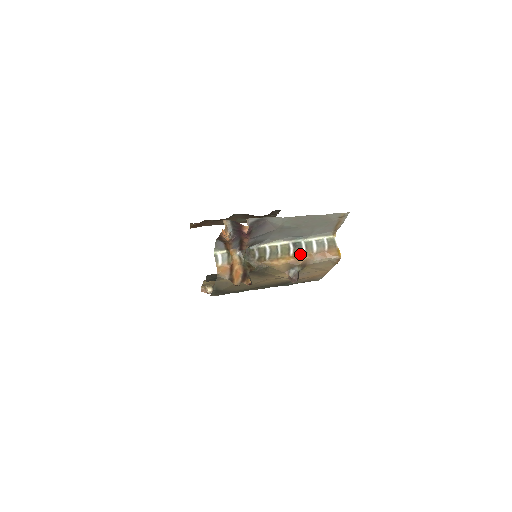
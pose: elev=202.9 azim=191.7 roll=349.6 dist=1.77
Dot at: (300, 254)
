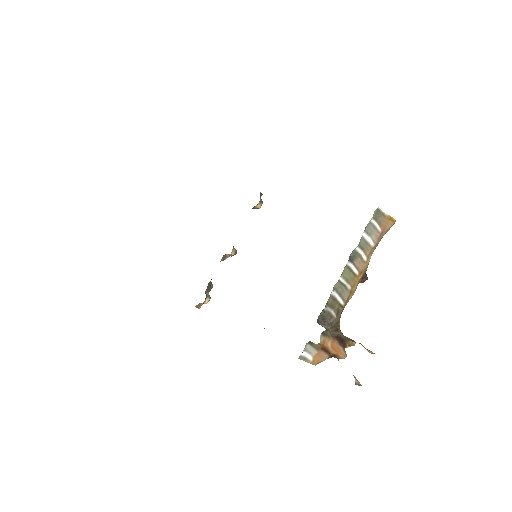
Dot at: (364, 263)
